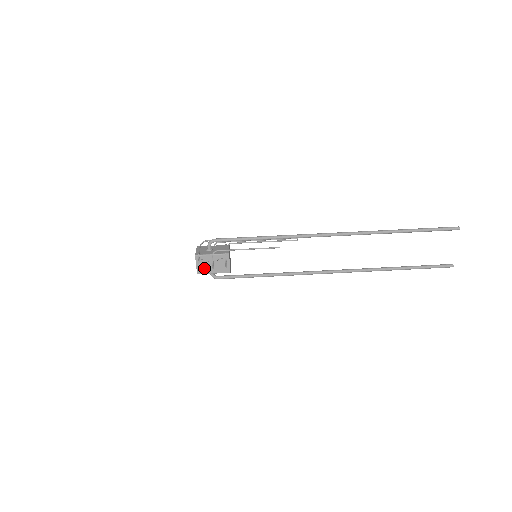
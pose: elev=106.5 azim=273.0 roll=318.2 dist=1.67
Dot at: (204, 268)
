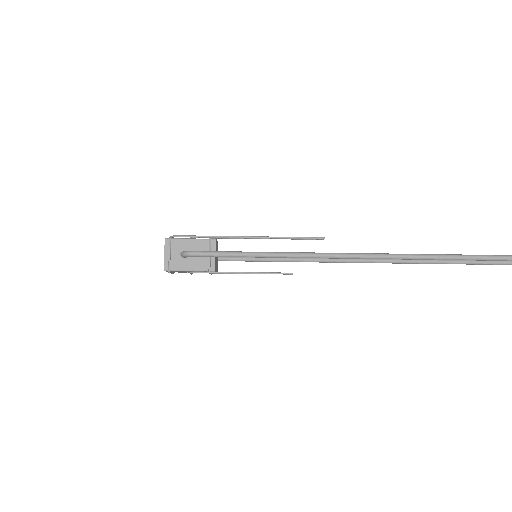
Dot at: (179, 272)
